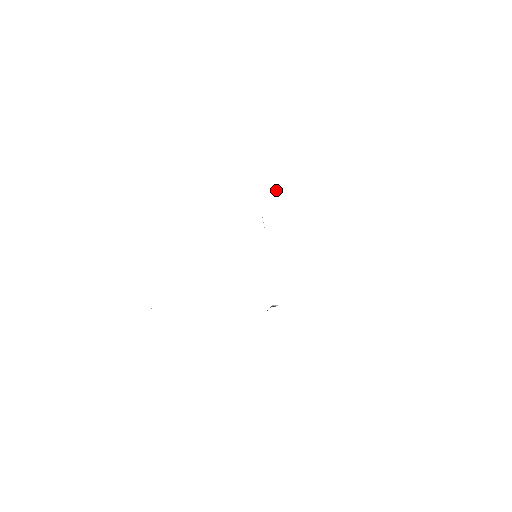
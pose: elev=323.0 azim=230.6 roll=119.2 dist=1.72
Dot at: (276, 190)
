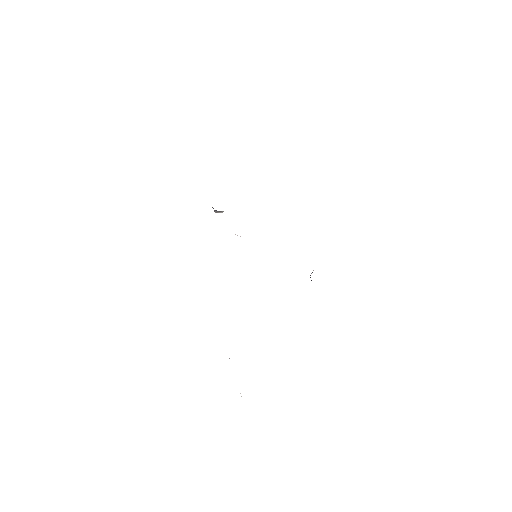
Dot at: (217, 212)
